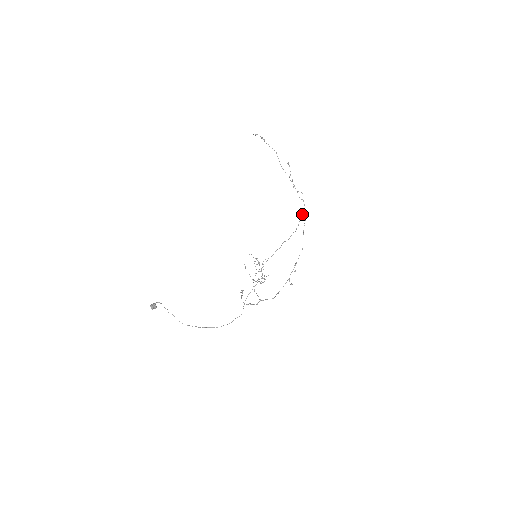
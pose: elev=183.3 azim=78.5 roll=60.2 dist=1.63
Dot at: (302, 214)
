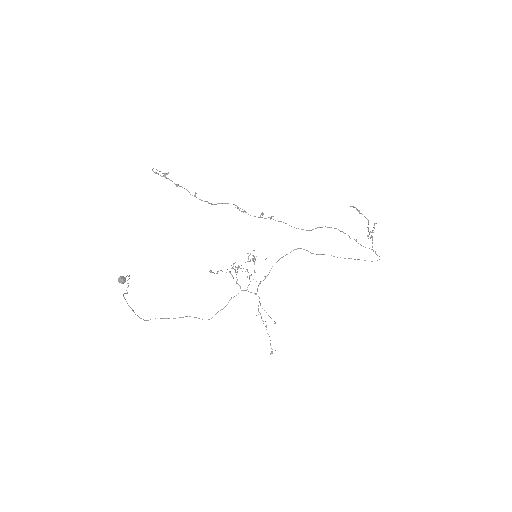
Dot at: (364, 260)
